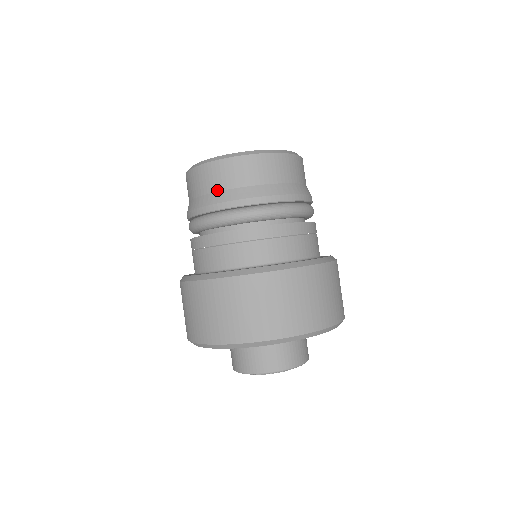
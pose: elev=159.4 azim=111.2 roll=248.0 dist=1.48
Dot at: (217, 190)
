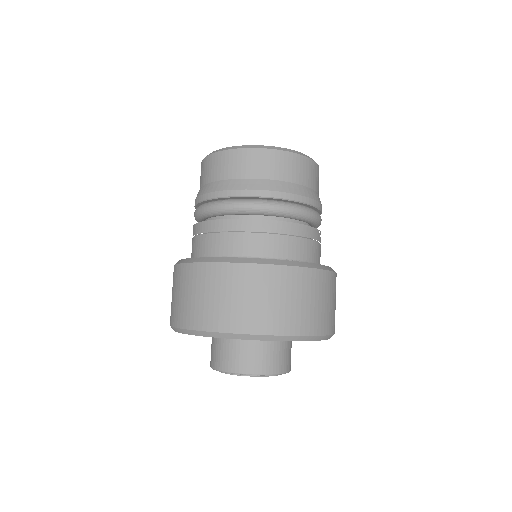
Dot at: (202, 185)
